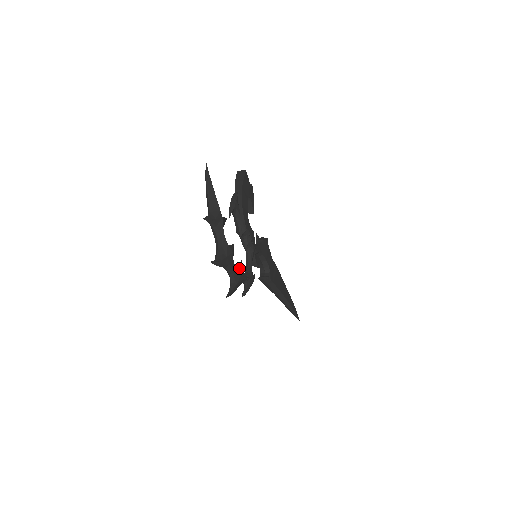
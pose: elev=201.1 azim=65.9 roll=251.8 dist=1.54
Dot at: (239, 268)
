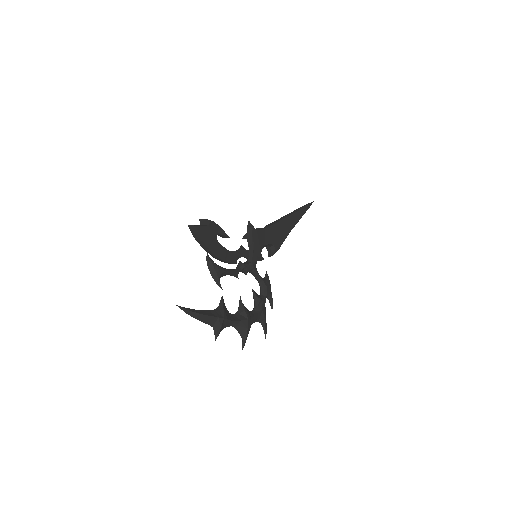
Dot at: (256, 303)
